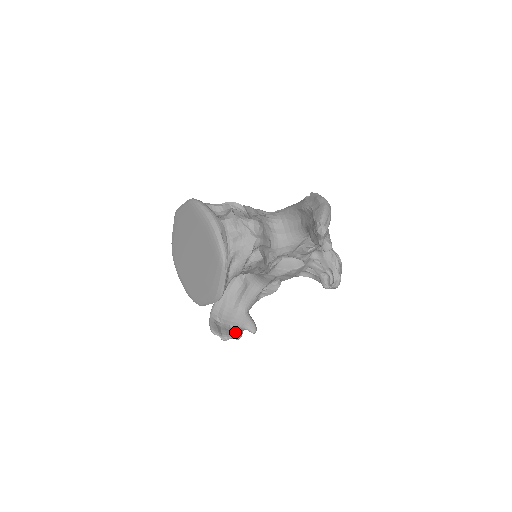
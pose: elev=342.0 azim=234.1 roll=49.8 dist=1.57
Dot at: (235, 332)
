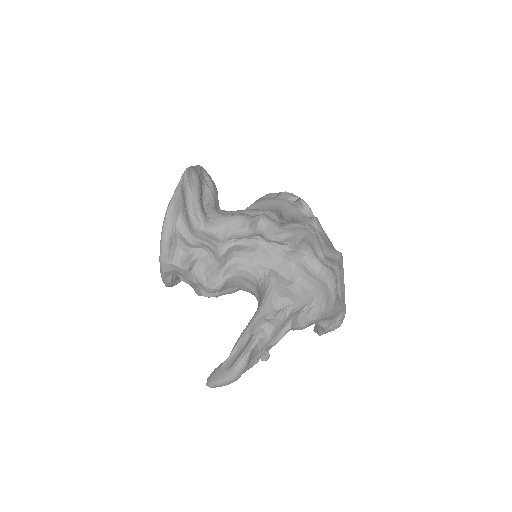
Dot at: occluded
